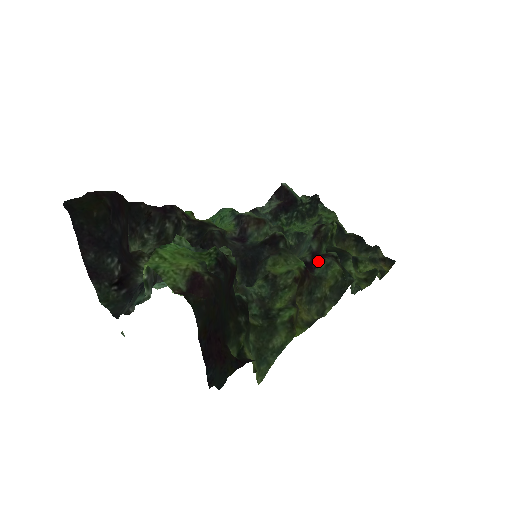
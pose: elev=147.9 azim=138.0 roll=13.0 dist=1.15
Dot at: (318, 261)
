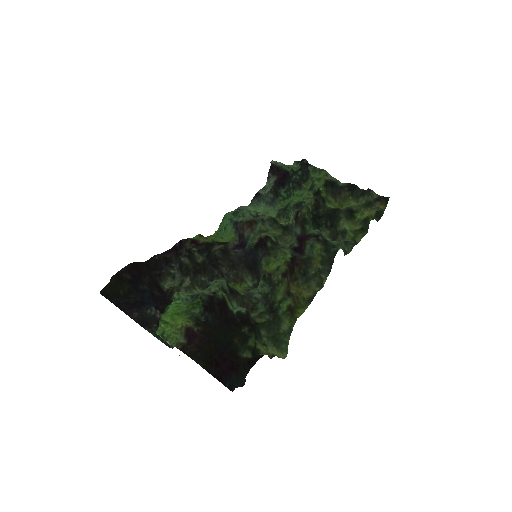
Dot at: (304, 244)
